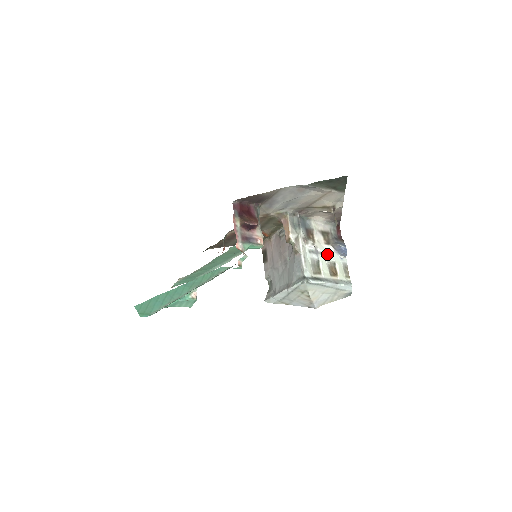
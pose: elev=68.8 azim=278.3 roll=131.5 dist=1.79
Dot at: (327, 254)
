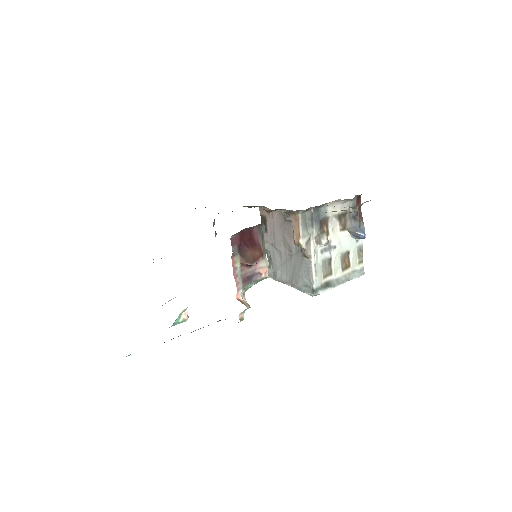
Dot at: (341, 245)
